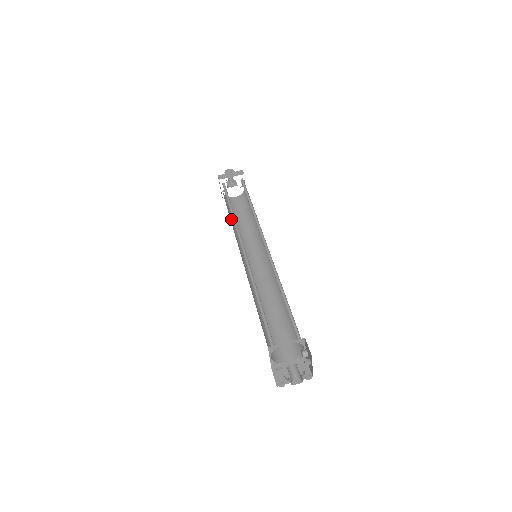
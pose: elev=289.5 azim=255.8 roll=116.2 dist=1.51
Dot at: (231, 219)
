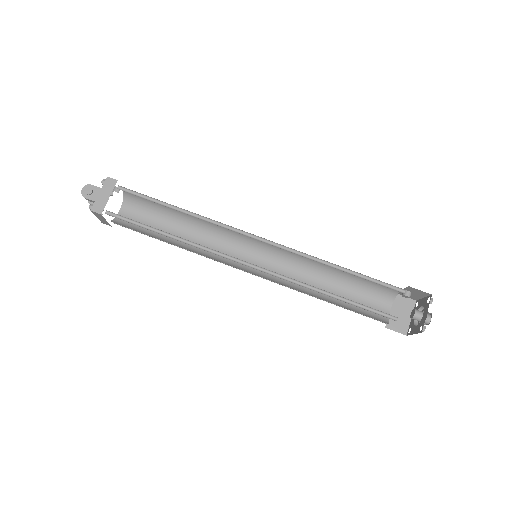
Dot at: occluded
